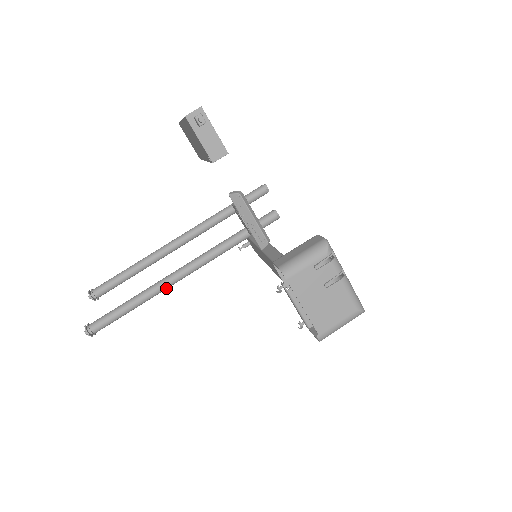
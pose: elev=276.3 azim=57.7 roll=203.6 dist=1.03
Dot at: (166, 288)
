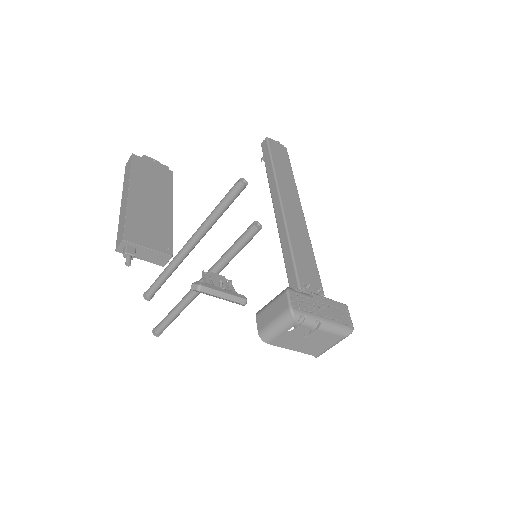
Dot at: (193, 299)
